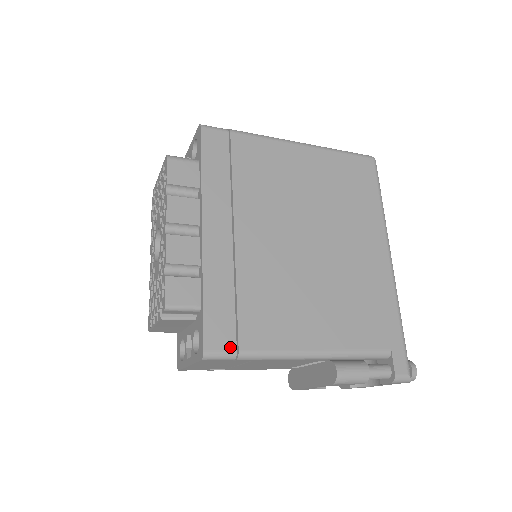
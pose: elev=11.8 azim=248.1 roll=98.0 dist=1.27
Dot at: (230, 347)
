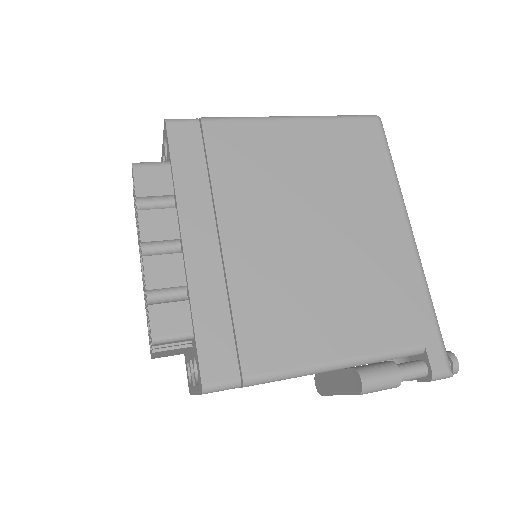
Dot at: (232, 375)
